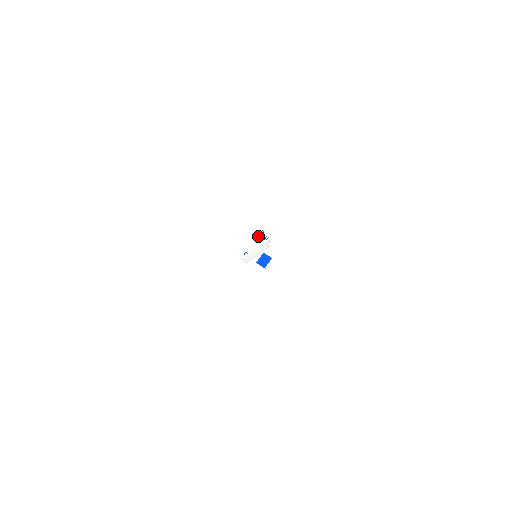
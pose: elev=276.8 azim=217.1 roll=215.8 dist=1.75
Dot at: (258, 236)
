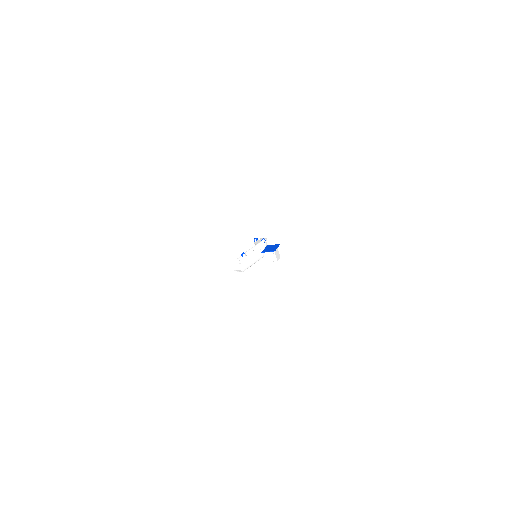
Dot at: (251, 245)
